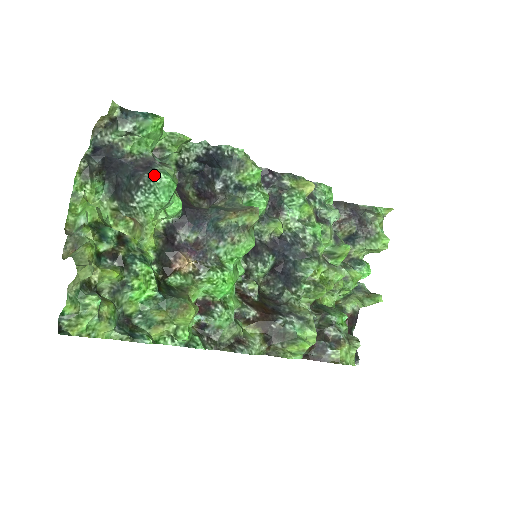
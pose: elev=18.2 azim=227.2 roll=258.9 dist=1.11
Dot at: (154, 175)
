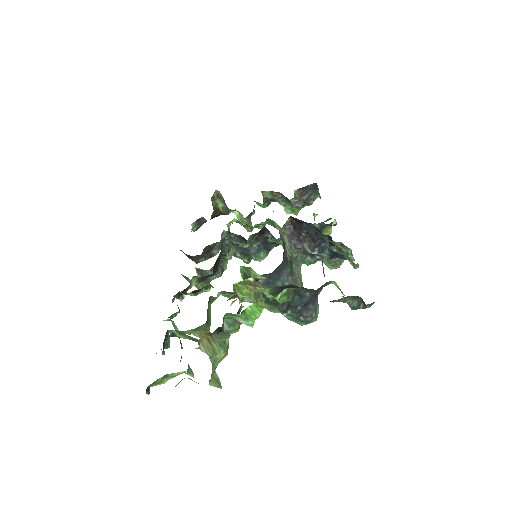
Dot at: occluded
